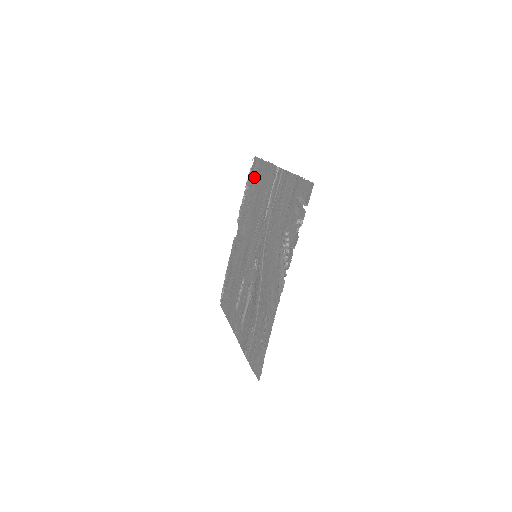
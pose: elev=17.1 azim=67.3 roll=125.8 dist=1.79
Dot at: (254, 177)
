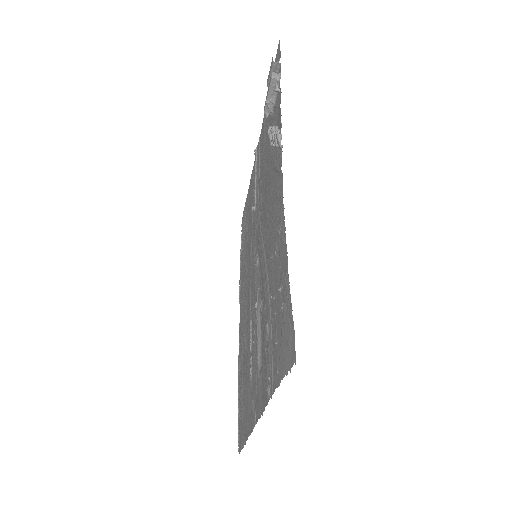
Dot at: (244, 225)
